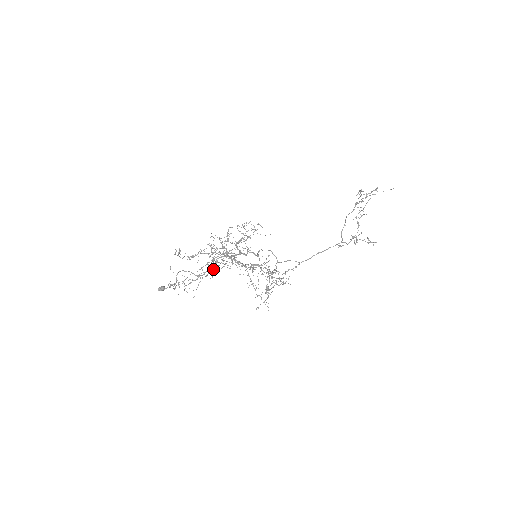
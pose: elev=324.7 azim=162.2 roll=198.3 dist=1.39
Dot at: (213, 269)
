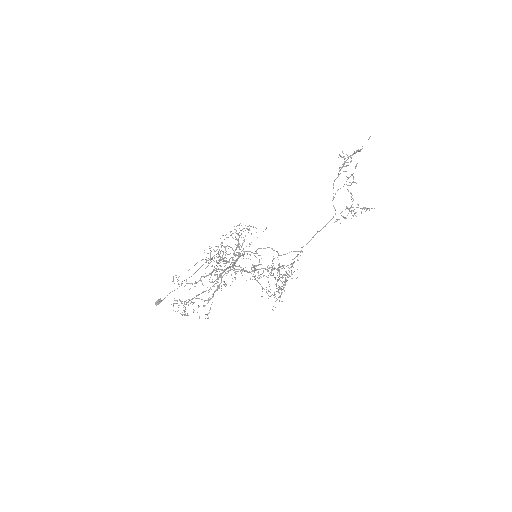
Dot at: occluded
